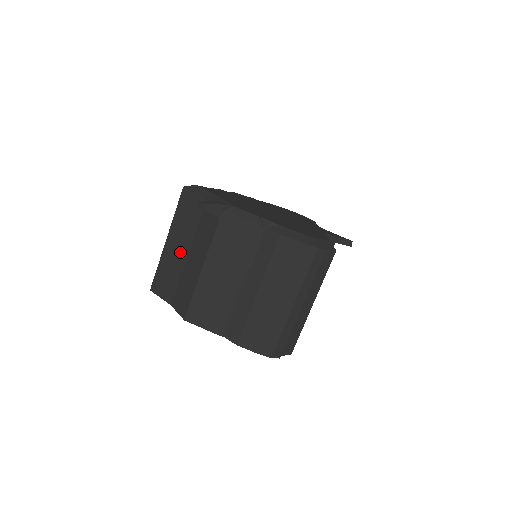
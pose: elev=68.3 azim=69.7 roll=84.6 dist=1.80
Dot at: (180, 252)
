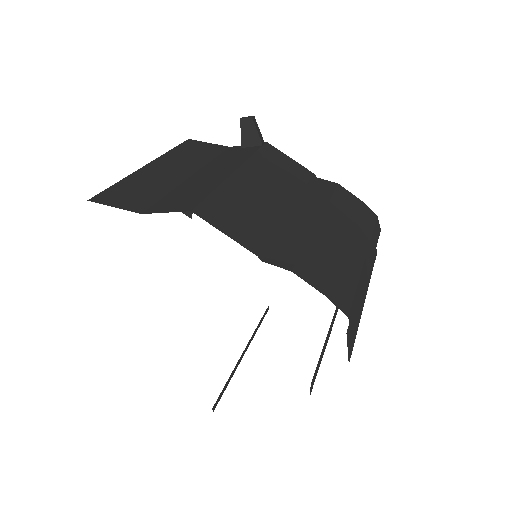
Dot at: (176, 173)
